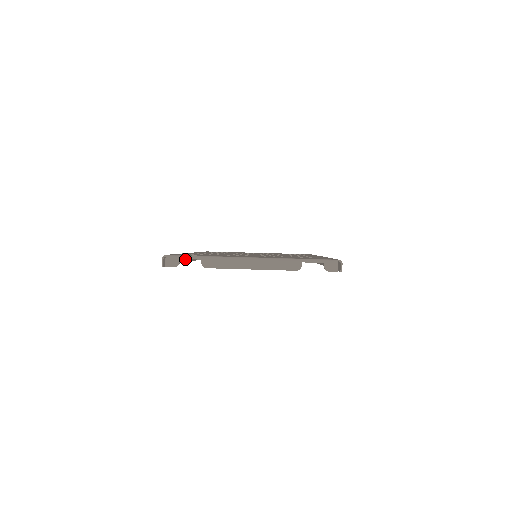
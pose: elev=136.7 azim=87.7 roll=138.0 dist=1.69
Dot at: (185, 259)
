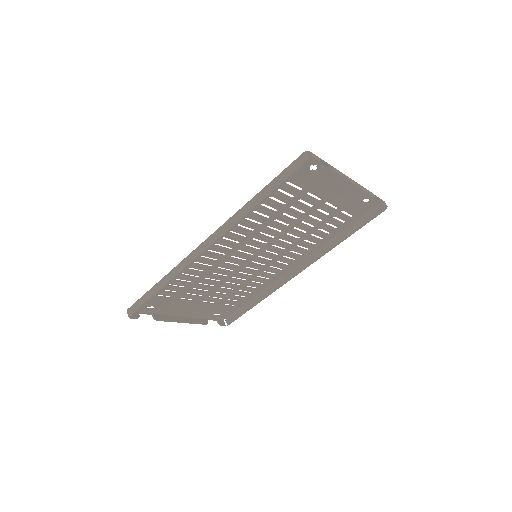
Dot at: (224, 230)
